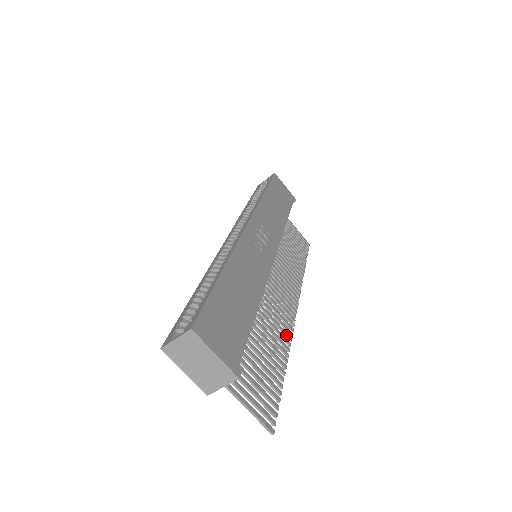
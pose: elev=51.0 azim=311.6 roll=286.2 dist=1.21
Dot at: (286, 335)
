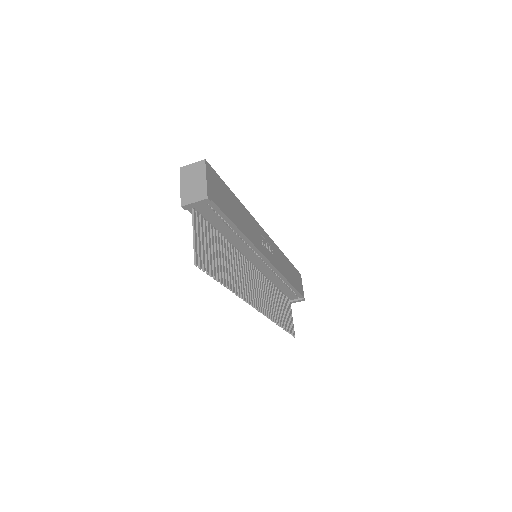
Dot at: (241, 291)
